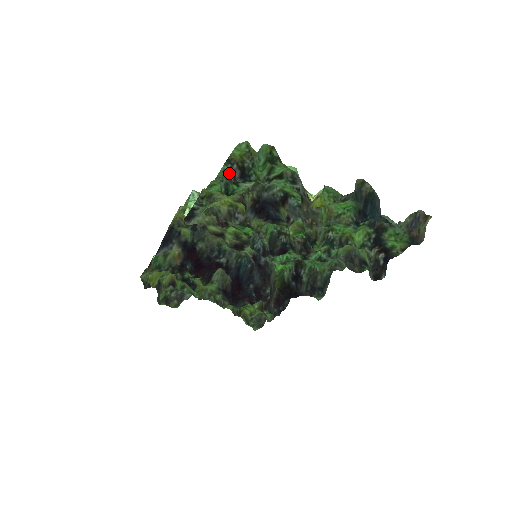
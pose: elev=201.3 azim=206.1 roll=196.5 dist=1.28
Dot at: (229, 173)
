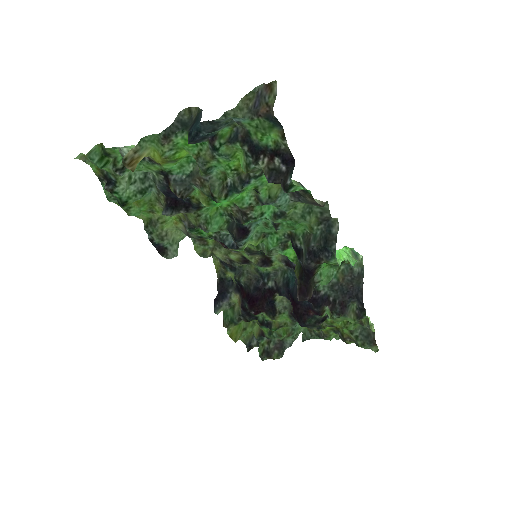
Dot at: occluded
